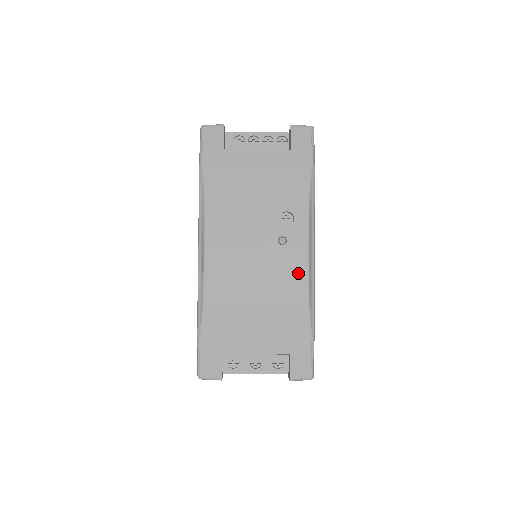
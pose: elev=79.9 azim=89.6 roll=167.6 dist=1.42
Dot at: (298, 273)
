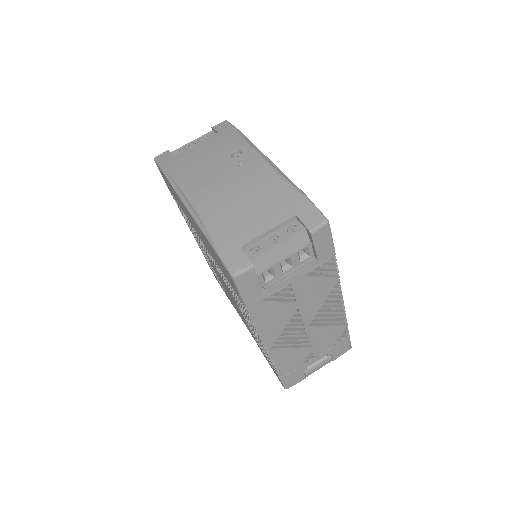
Dot at: (264, 170)
